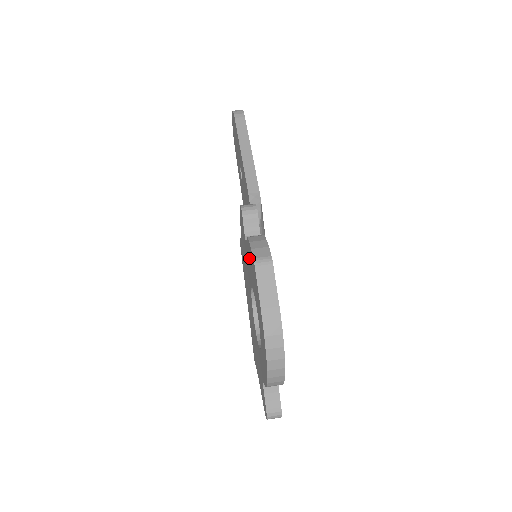
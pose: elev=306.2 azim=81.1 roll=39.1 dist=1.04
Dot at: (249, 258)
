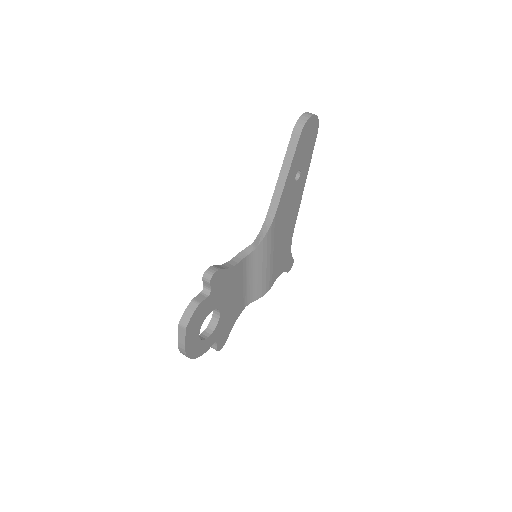
Dot at: occluded
